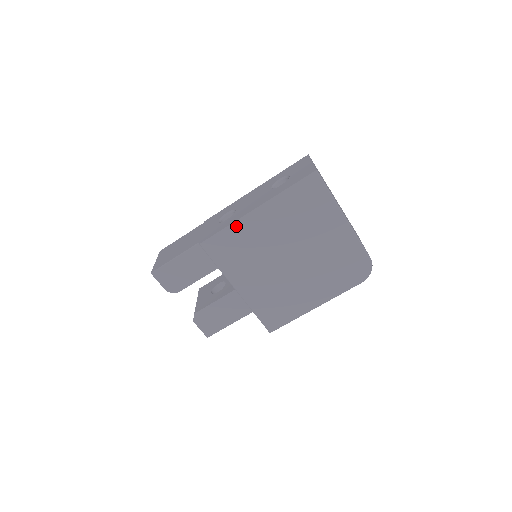
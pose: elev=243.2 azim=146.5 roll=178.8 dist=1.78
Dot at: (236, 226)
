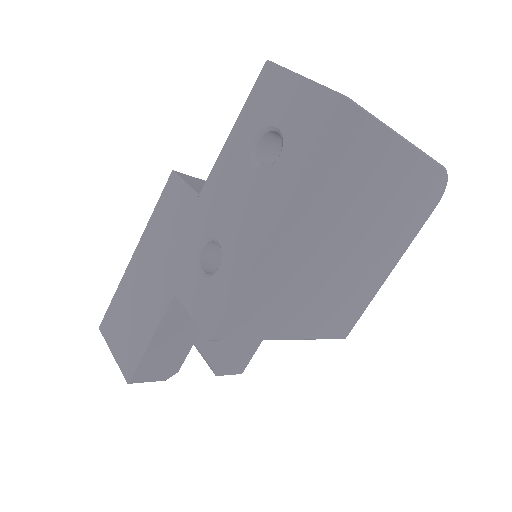
Dot at: (253, 277)
